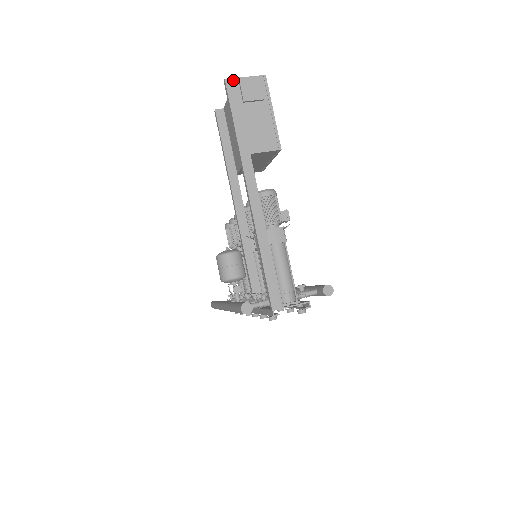
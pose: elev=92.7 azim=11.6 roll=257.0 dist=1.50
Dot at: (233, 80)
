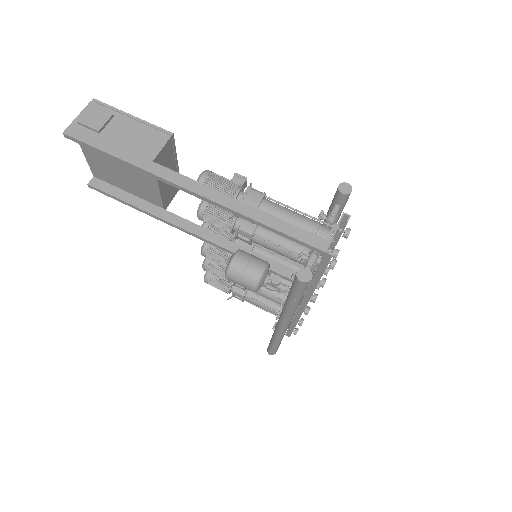
Dot at: (71, 127)
